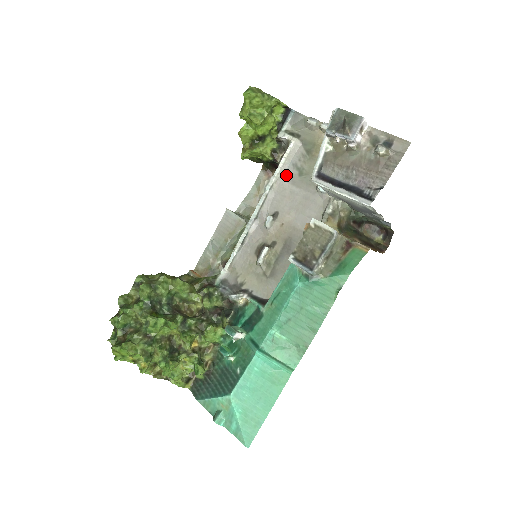
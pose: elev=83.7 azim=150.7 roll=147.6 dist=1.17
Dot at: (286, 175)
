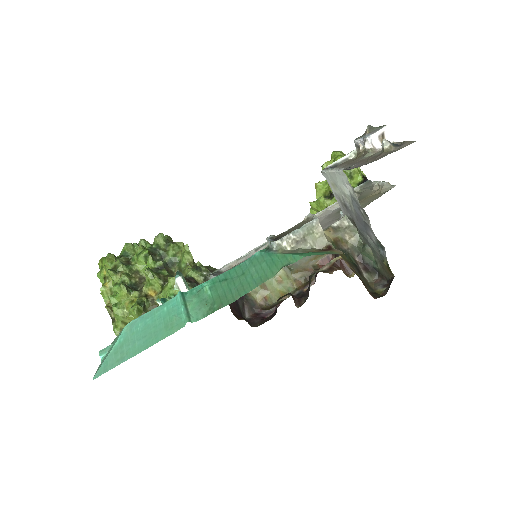
Dot at: (328, 213)
